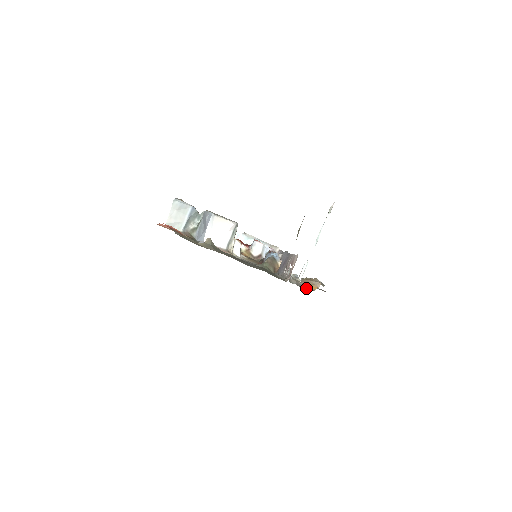
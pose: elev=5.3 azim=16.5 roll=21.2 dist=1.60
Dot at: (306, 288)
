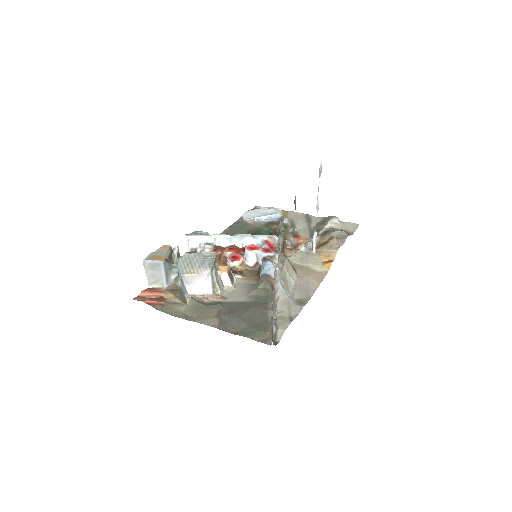
Dot at: (314, 286)
